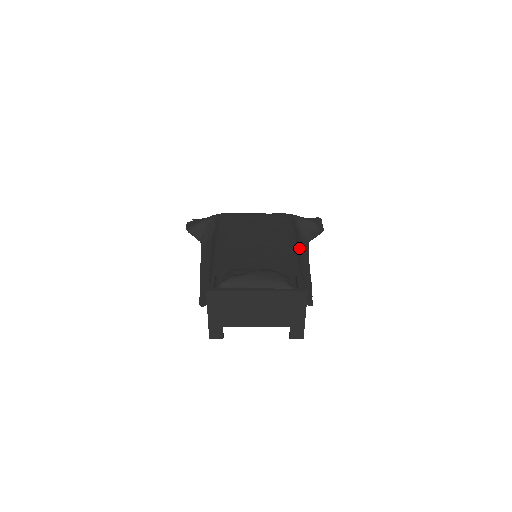
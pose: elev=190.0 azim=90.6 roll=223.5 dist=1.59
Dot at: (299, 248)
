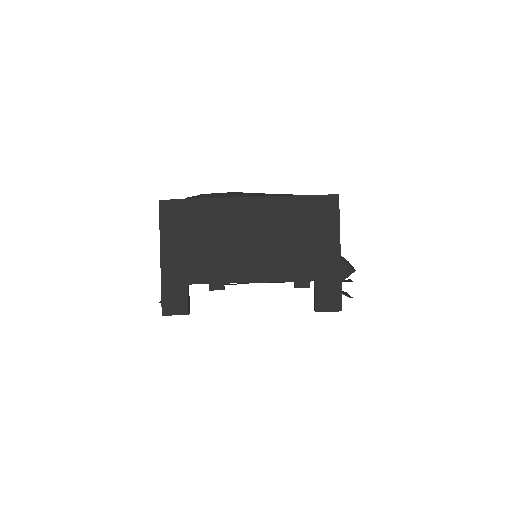
Dot at: occluded
